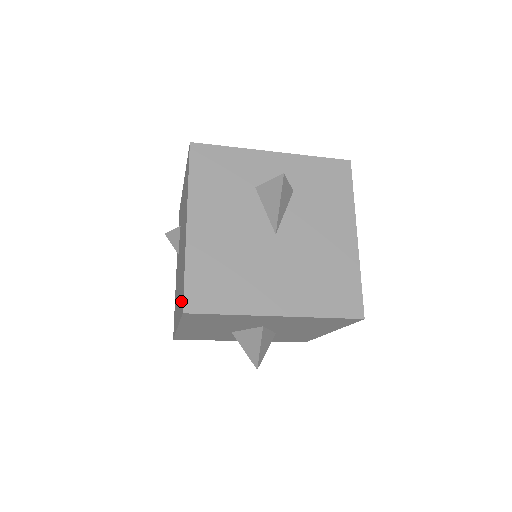
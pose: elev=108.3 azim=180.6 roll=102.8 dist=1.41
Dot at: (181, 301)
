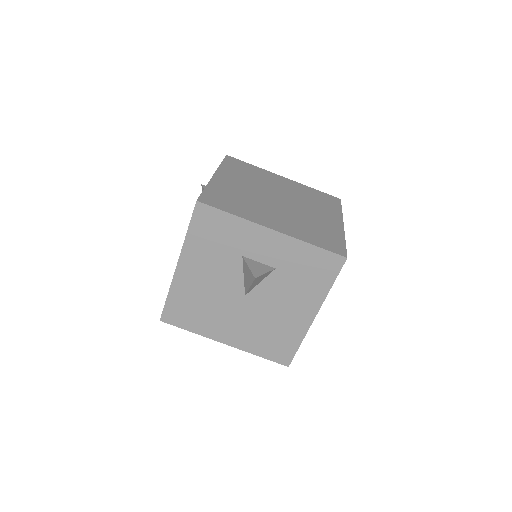
Dot at: occluded
